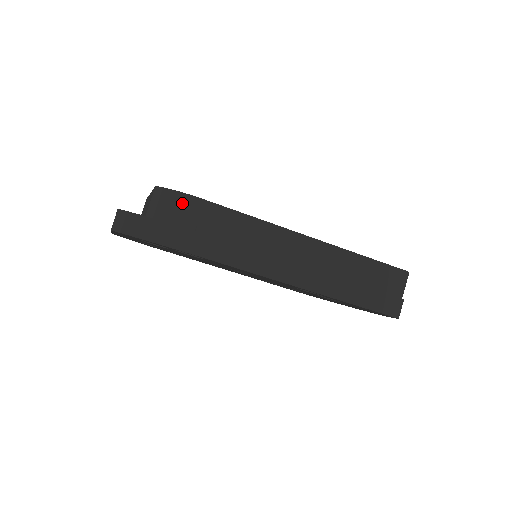
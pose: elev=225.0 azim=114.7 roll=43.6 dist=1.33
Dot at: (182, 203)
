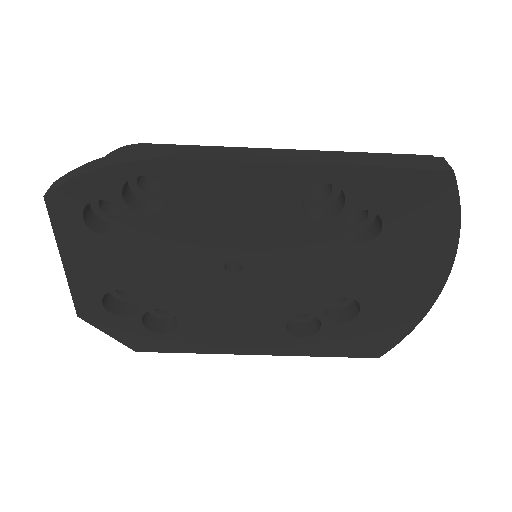
Dot at: occluded
